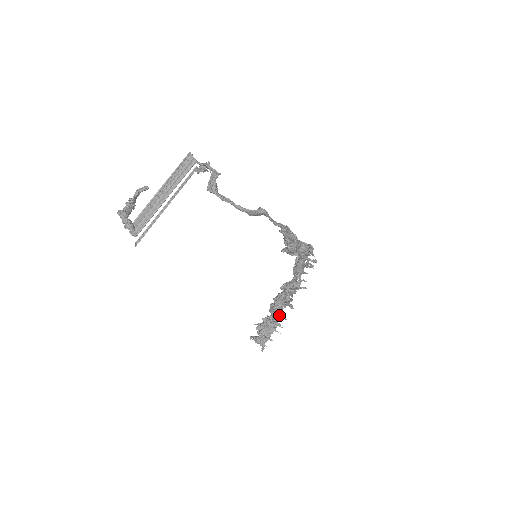
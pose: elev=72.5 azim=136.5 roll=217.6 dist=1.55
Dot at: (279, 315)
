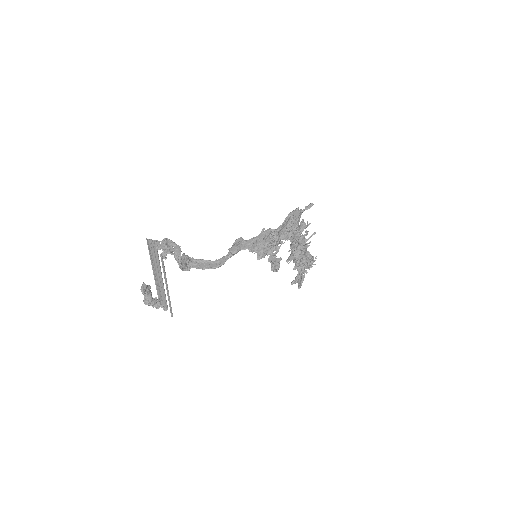
Dot at: occluded
